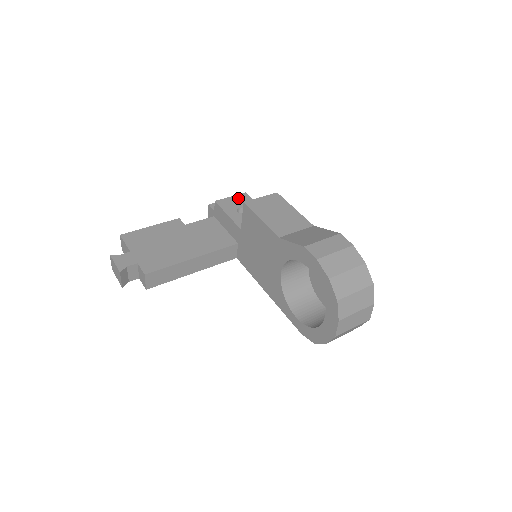
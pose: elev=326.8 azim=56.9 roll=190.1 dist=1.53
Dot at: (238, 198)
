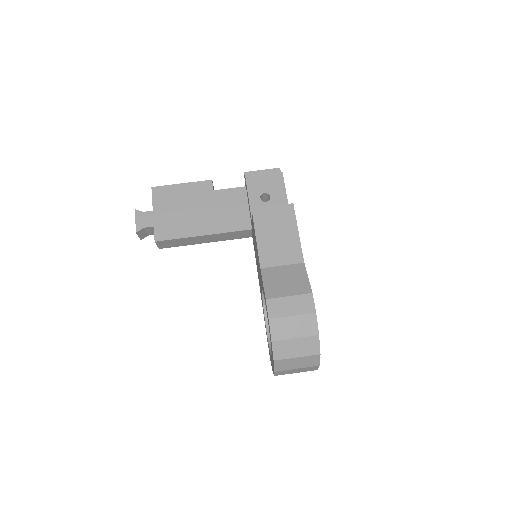
Dot at: (270, 178)
